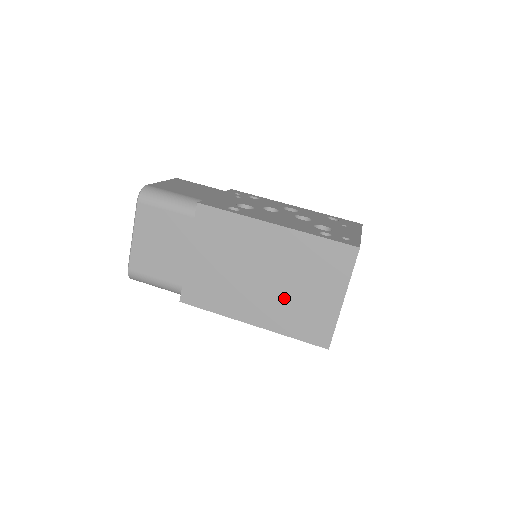
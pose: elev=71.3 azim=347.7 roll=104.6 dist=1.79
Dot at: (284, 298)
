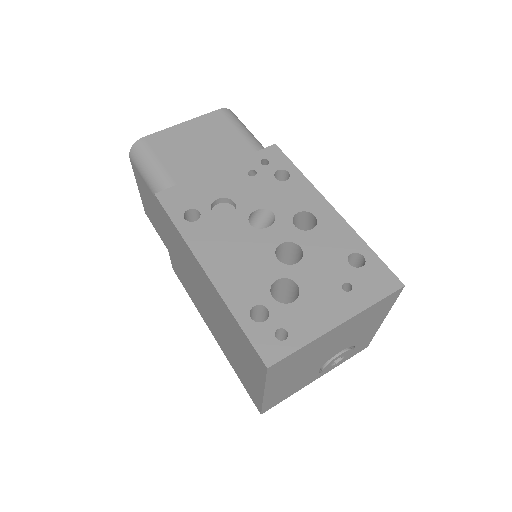
Dot at: (225, 340)
